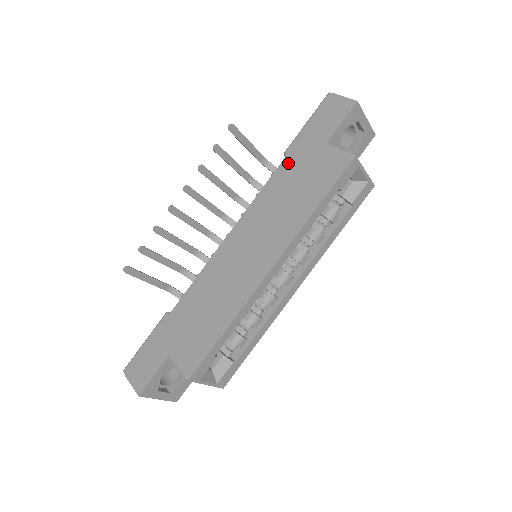
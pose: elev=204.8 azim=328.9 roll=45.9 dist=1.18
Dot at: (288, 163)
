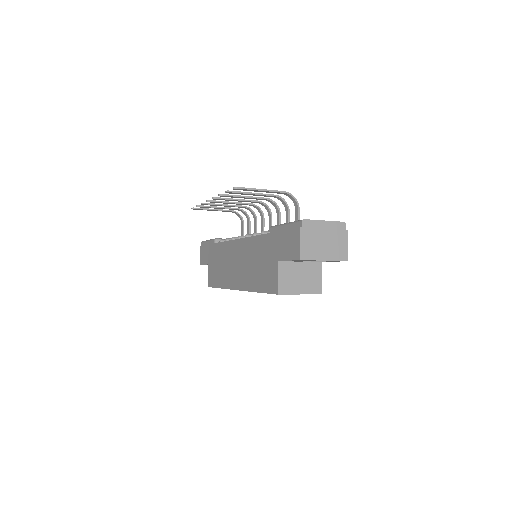
Dot at: (265, 241)
